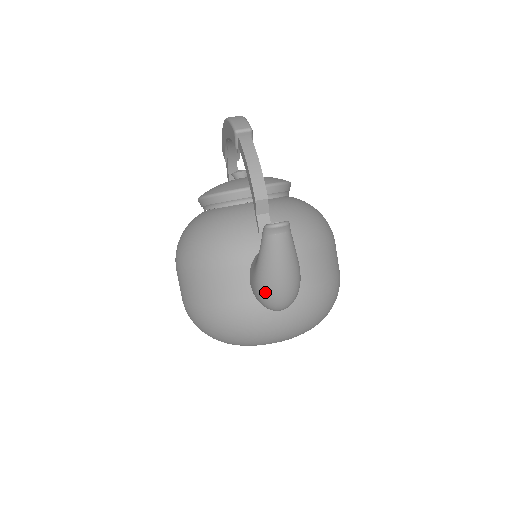
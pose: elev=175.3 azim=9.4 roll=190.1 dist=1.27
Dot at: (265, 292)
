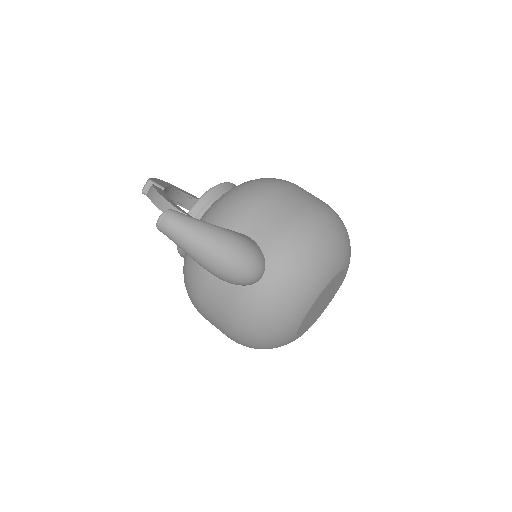
Dot at: (219, 273)
